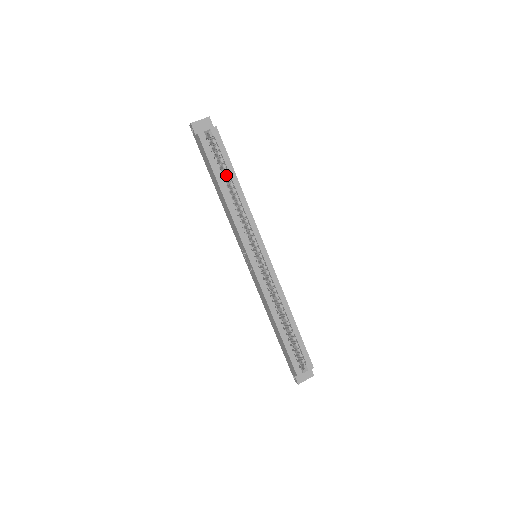
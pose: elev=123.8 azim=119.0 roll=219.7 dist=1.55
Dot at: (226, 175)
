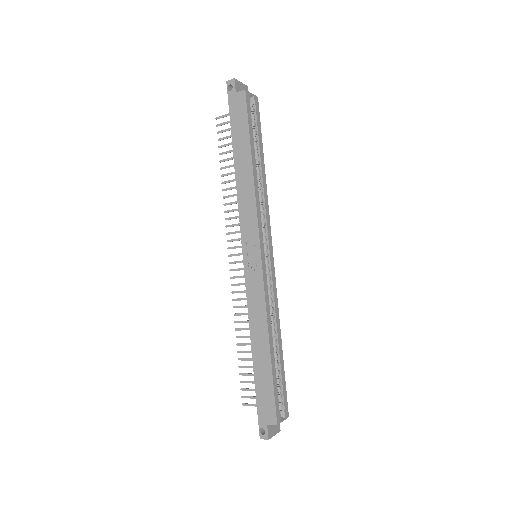
Dot at: occluded
